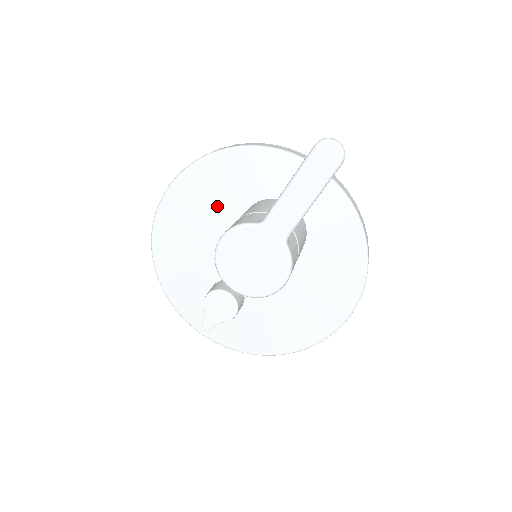
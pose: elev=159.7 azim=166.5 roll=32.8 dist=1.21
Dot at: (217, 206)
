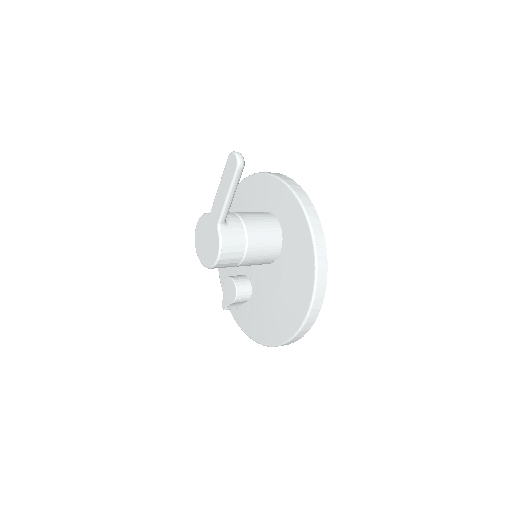
Dot at: occluded
